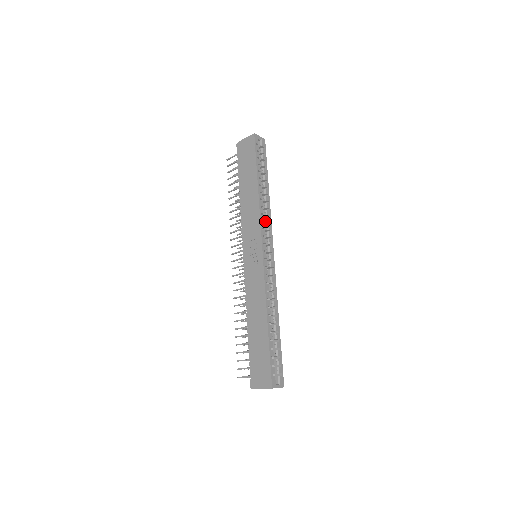
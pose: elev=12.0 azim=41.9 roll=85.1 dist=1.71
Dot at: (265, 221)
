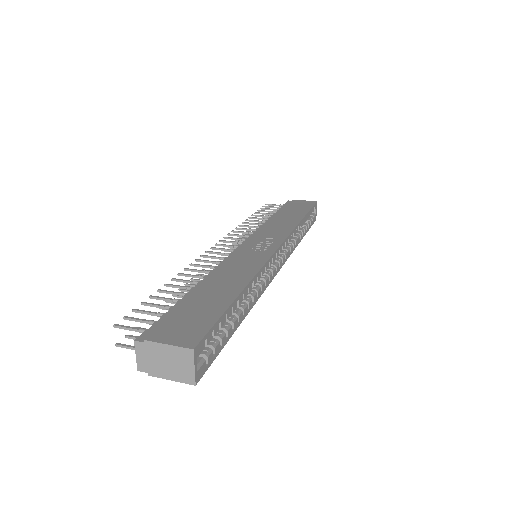
Dot at: (288, 244)
